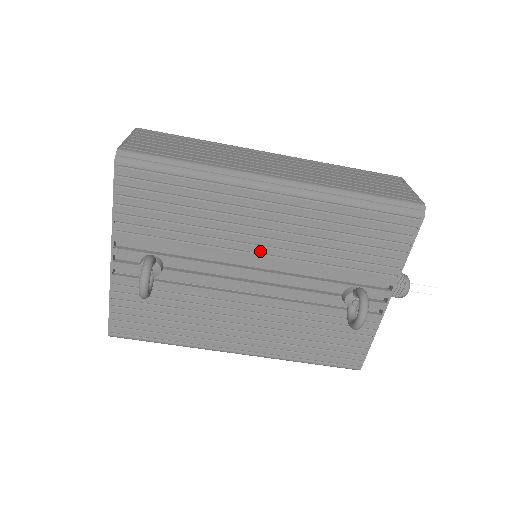
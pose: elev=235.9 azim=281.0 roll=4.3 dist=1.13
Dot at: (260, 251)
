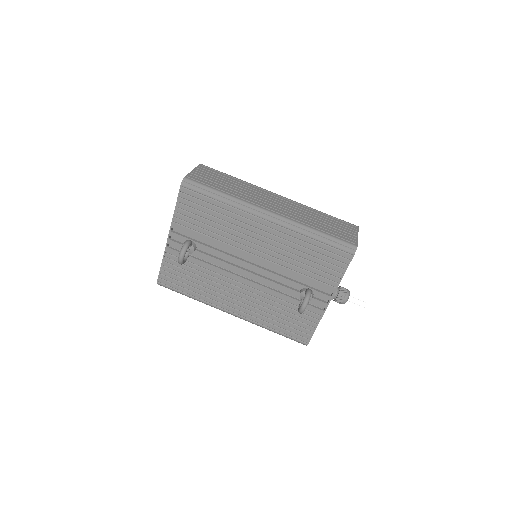
Dot at: (254, 252)
